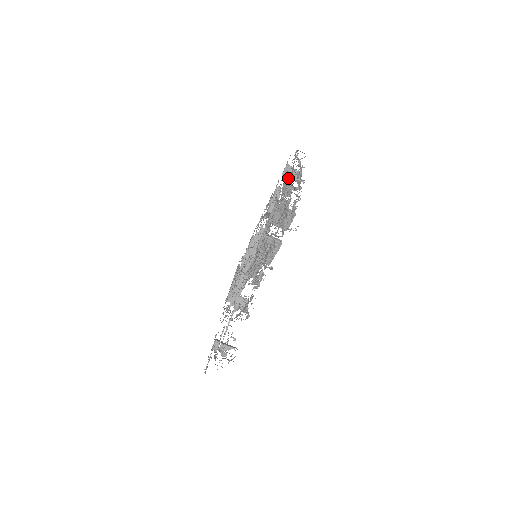
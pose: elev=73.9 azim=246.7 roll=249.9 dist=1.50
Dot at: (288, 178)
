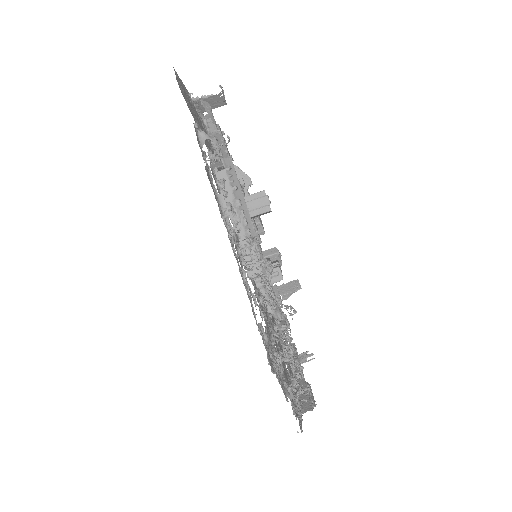
Dot at: (220, 184)
